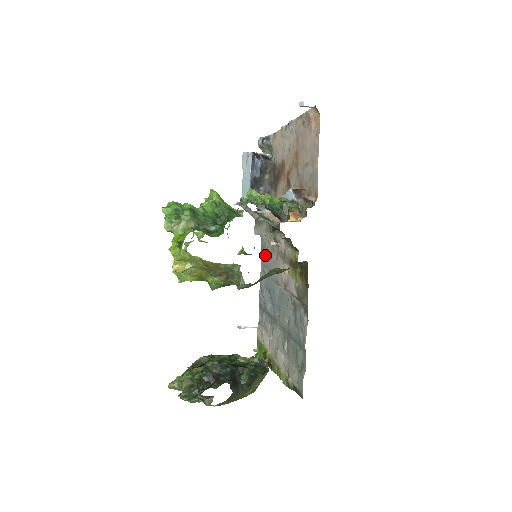
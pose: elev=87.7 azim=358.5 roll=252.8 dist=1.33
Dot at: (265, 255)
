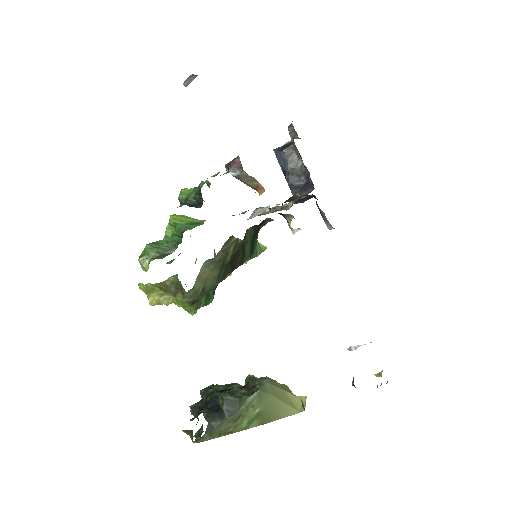
Dot at: occluded
